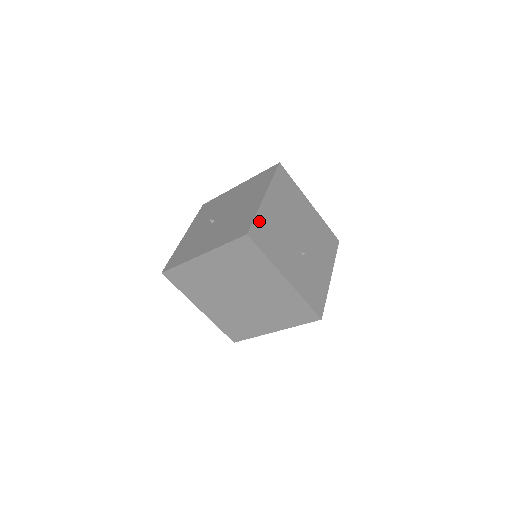
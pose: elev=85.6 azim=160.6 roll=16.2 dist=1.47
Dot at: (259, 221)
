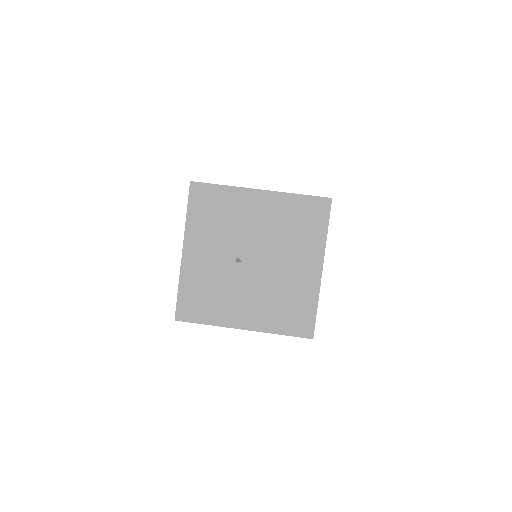
Dot at: occluded
